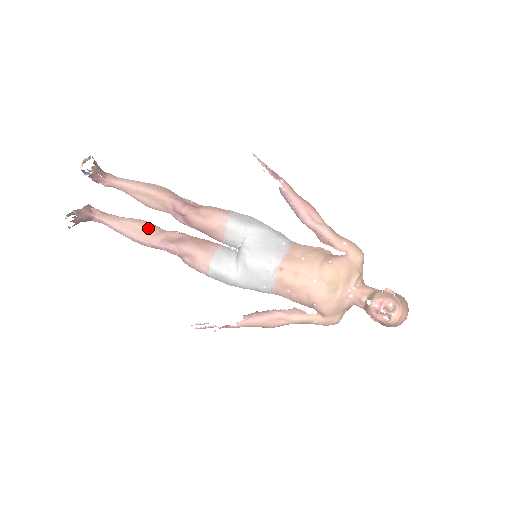
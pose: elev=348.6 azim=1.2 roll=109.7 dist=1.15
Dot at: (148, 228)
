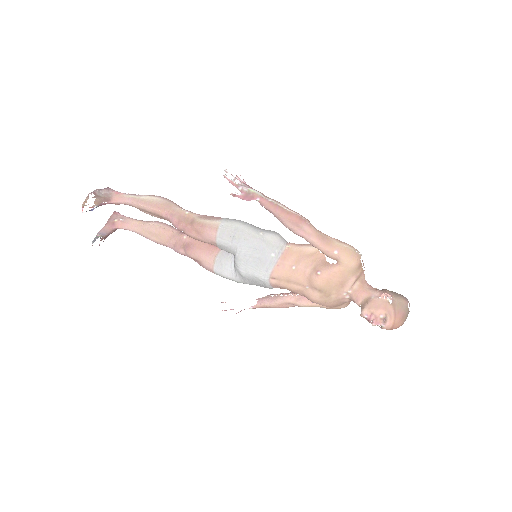
Dot at: (161, 233)
